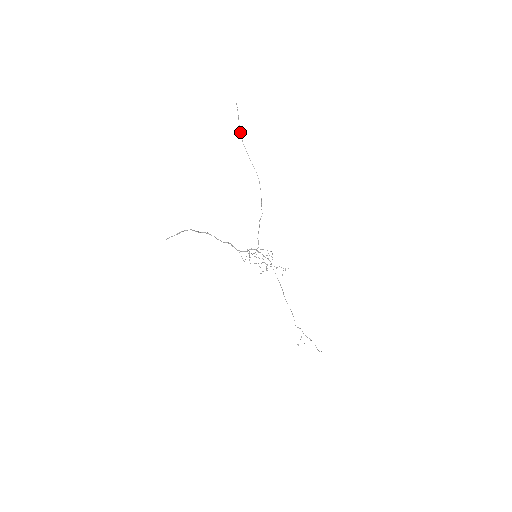
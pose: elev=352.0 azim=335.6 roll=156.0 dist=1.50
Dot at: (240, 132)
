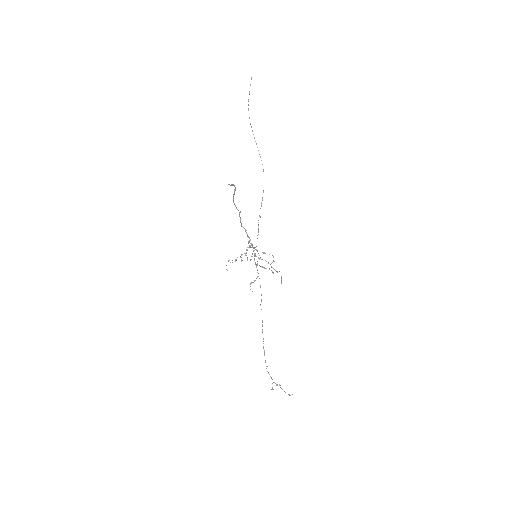
Dot at: (248, 108)
